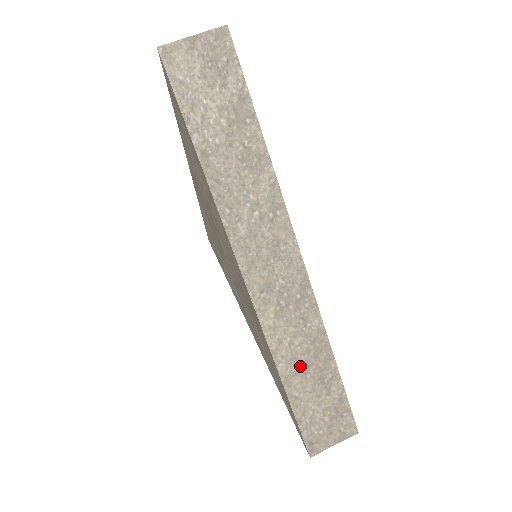
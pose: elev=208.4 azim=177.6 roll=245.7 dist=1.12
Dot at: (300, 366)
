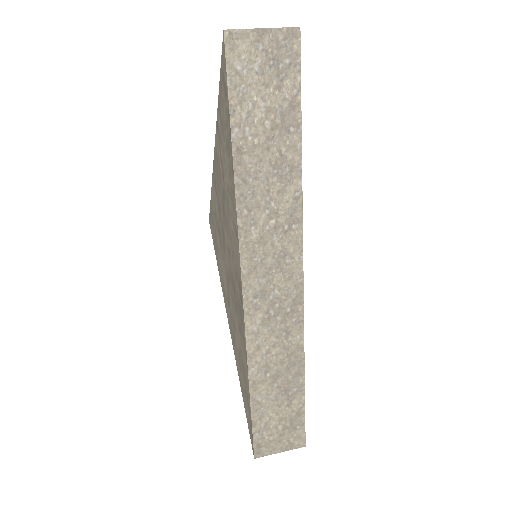
Dot at: (270, 374)
